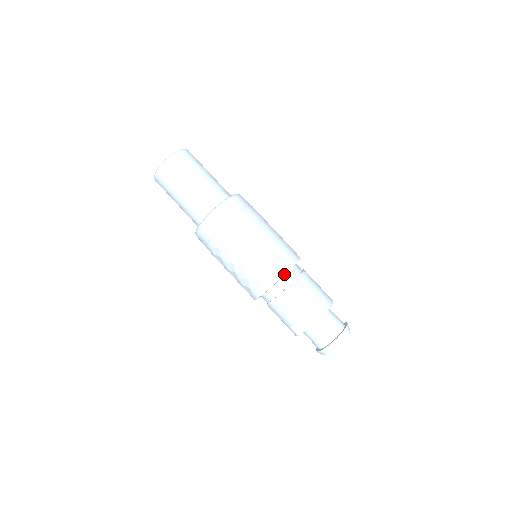
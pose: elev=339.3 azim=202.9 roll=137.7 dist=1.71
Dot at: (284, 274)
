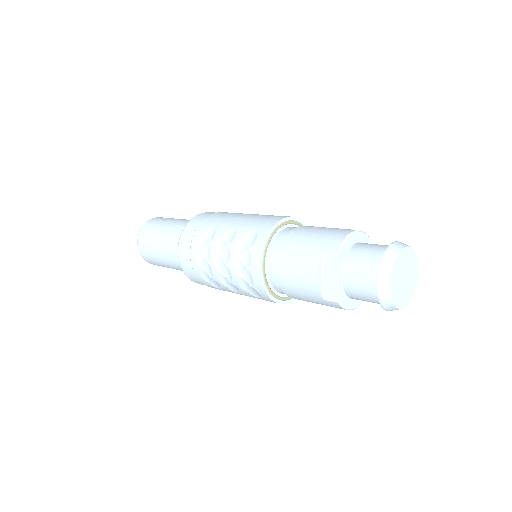
Dot at: (266, 236)
